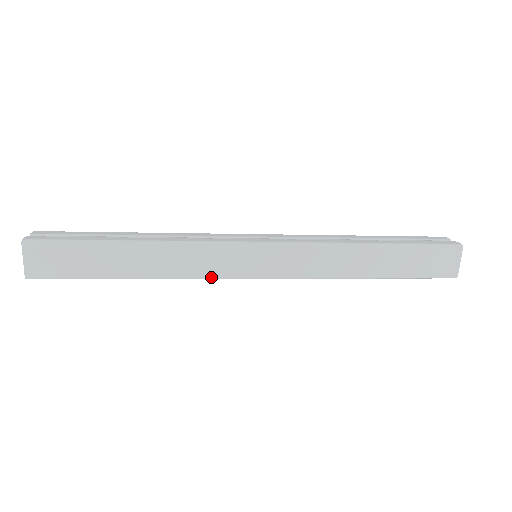
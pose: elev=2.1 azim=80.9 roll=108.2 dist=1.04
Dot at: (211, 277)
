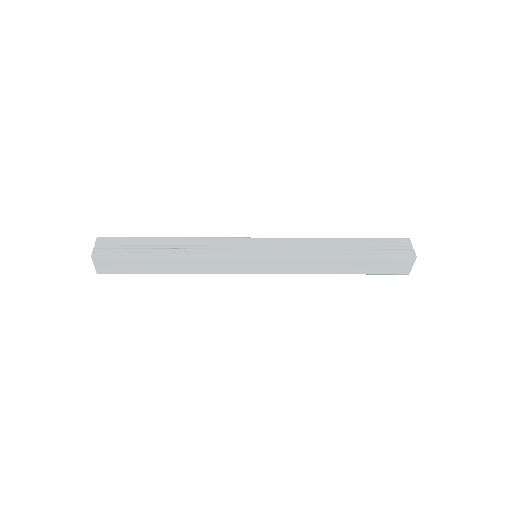
Dot at: occluded
